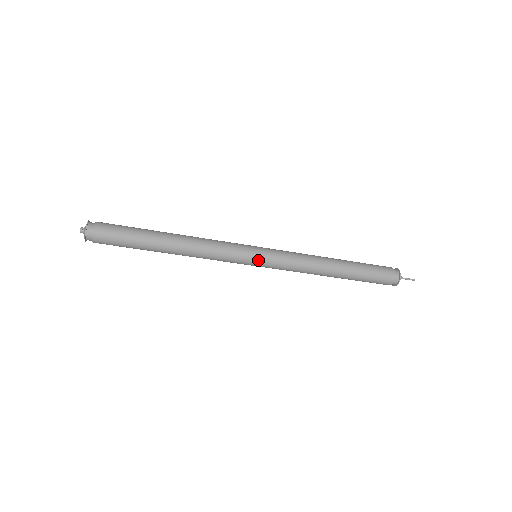
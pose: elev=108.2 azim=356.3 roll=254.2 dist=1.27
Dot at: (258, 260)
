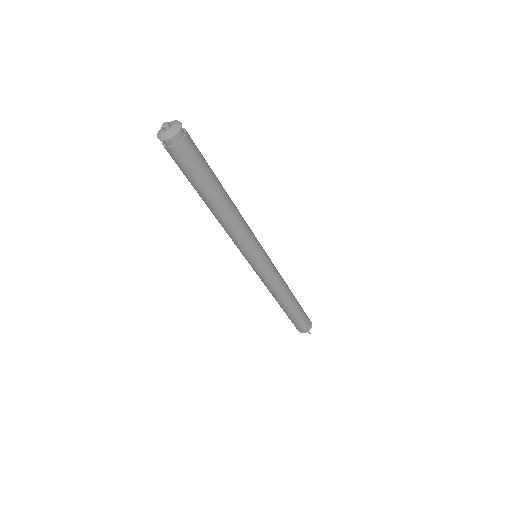
Dot at: (265, 253)
